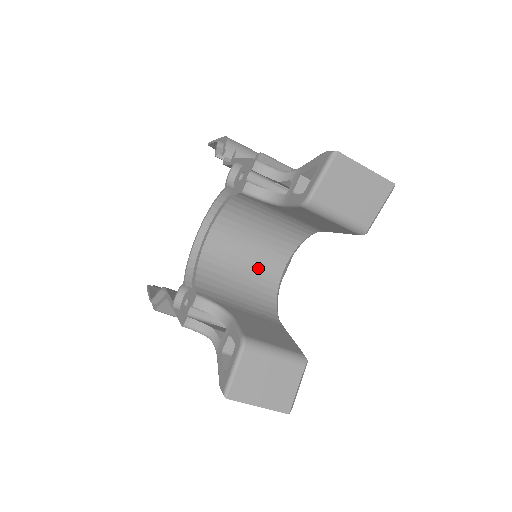
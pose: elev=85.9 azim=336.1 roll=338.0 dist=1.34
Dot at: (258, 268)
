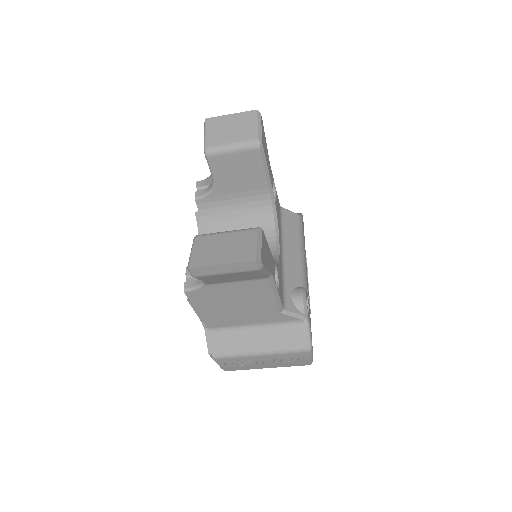
Dot at: occluded
